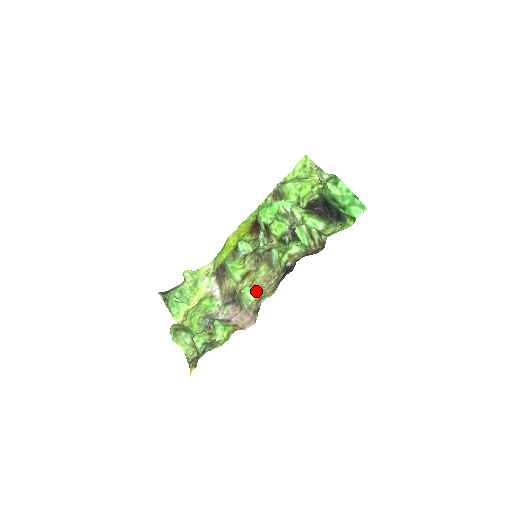
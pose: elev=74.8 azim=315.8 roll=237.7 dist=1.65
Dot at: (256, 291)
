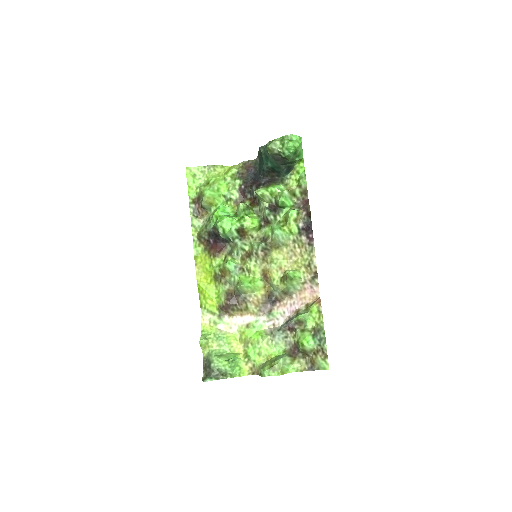
Dot at: (296, 268)
